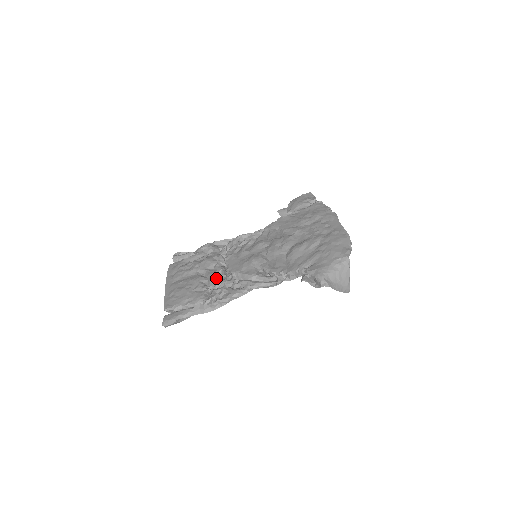
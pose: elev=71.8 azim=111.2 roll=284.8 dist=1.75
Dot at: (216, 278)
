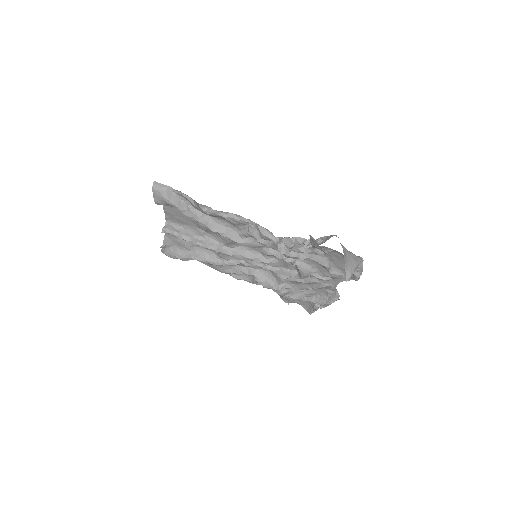
Dot at: occluded
